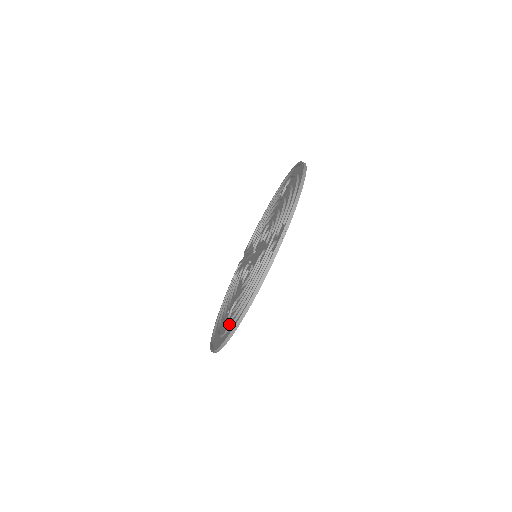
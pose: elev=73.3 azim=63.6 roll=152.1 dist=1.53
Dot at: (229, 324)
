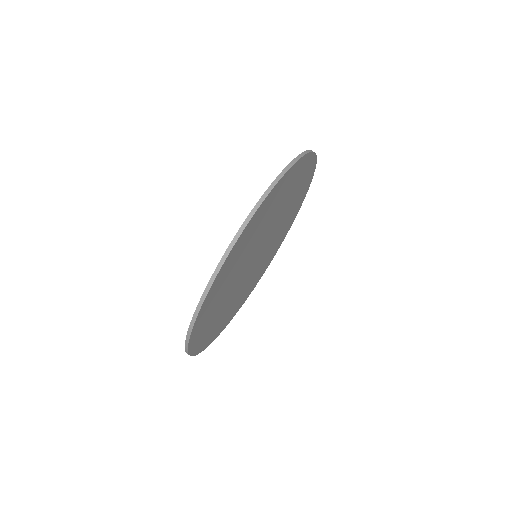
Dot at: occluded
